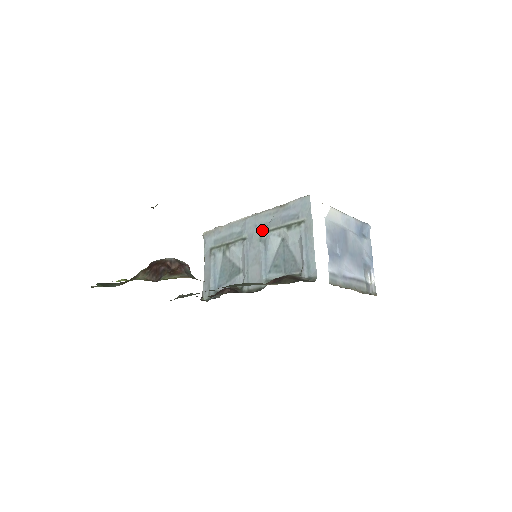
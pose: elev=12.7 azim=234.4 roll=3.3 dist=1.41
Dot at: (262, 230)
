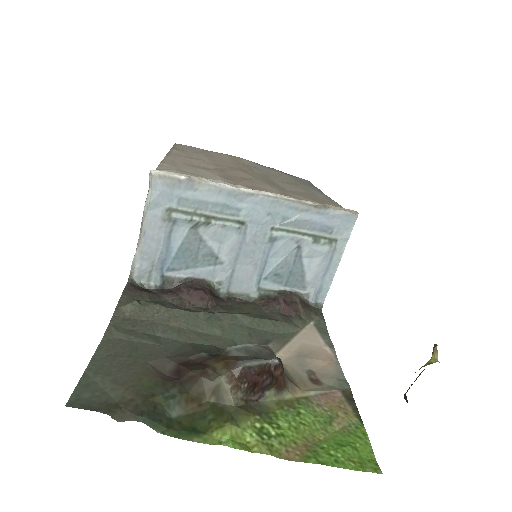
Dot at: (276, 224)
